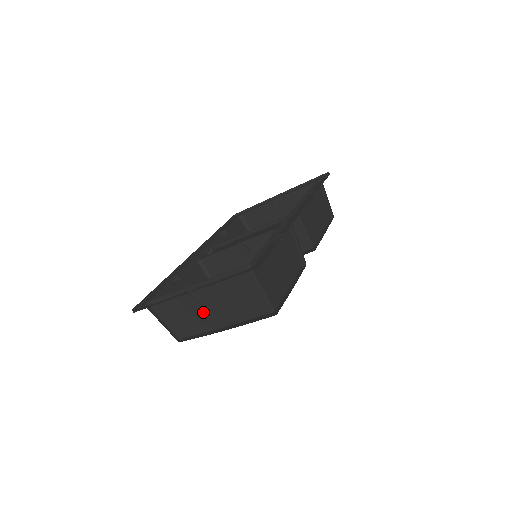
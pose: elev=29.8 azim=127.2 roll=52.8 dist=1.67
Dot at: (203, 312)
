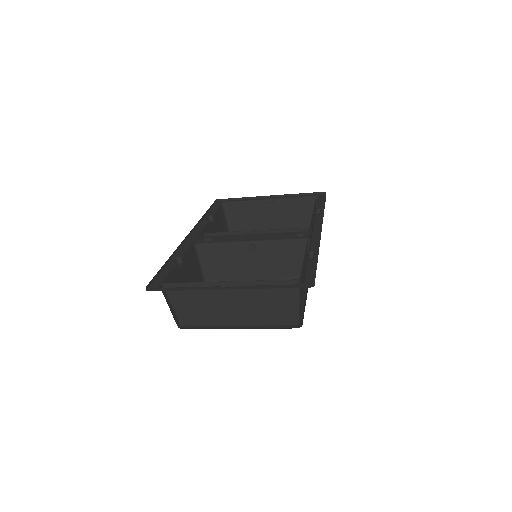
Dot at: (224, 308)
